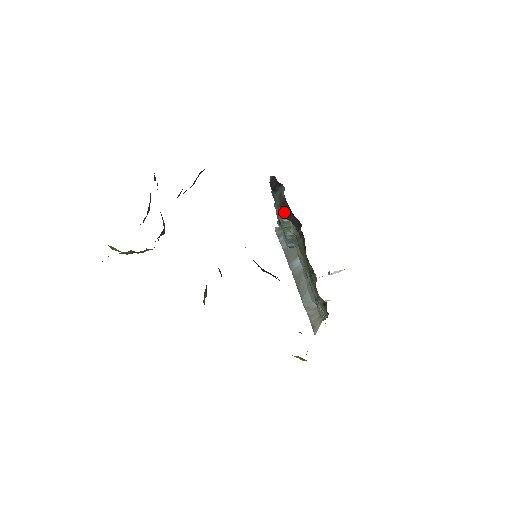
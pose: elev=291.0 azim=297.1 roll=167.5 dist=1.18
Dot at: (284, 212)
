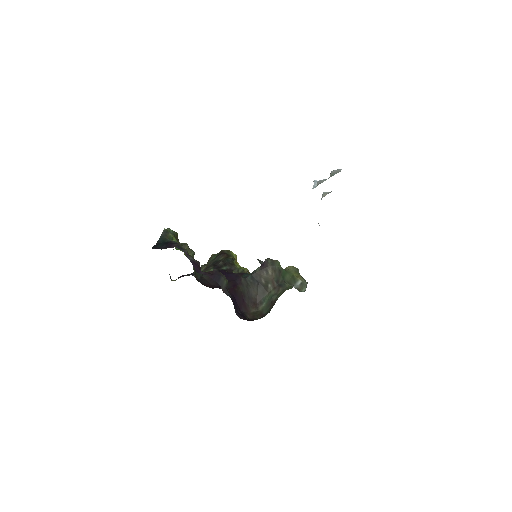
Dot at: occluded
